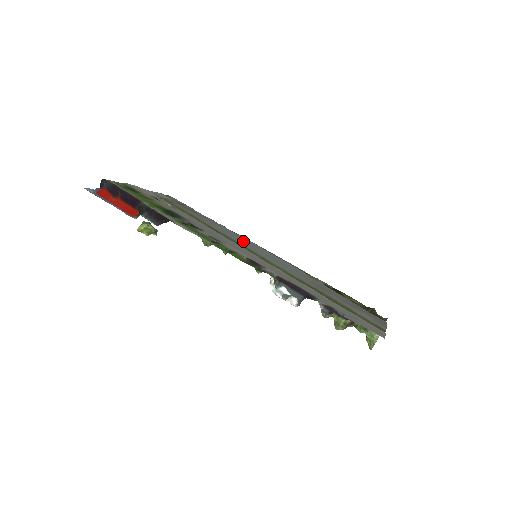
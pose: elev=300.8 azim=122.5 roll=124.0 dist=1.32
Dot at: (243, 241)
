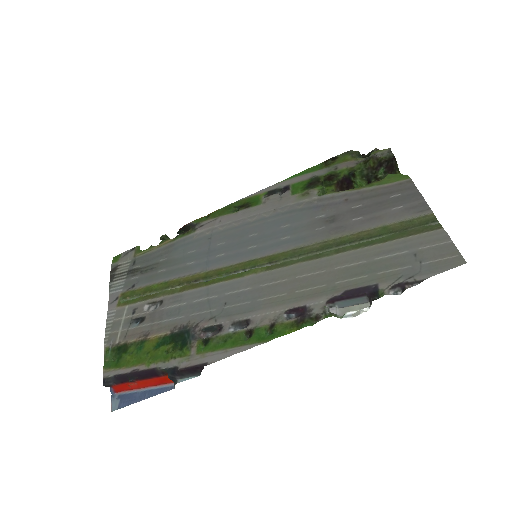
Dot at: (224, 249)
